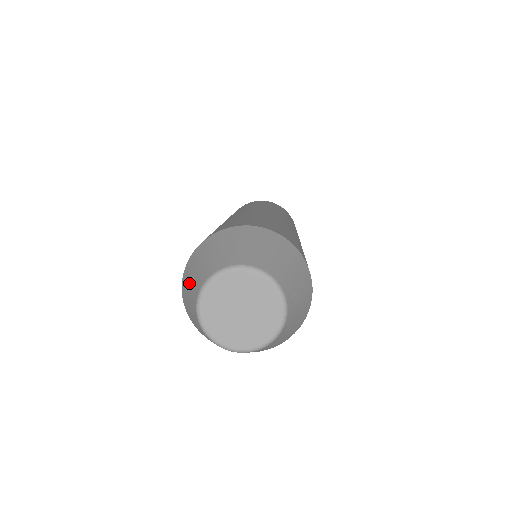
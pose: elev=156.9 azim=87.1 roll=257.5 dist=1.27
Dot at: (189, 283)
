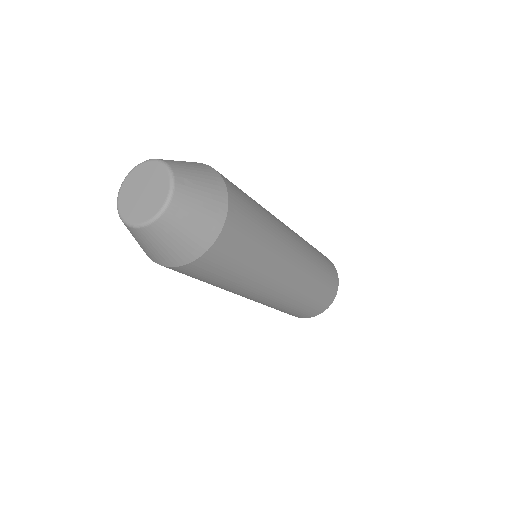
Dot at: occluded
